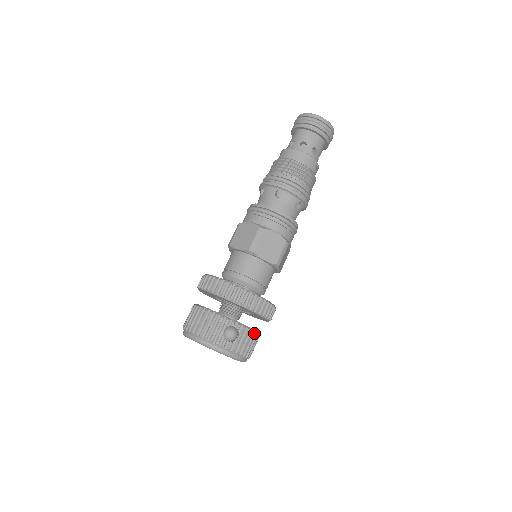
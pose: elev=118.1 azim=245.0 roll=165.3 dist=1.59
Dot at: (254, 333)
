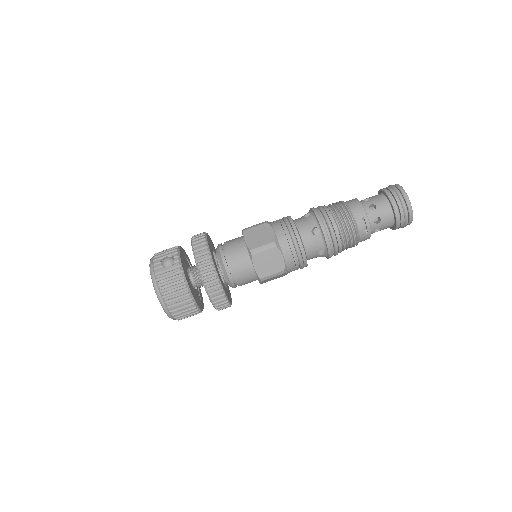
Dot at: (183, 279)
